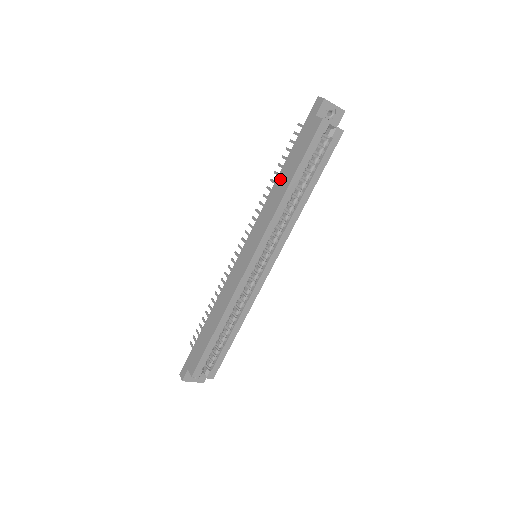
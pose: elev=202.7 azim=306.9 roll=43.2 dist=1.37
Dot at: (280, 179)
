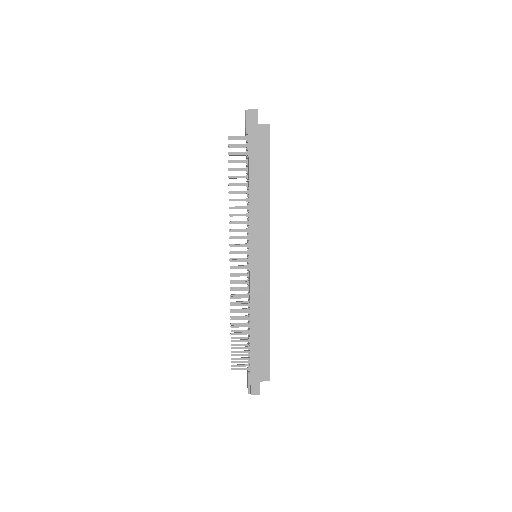
Dot at: (254, 185)
